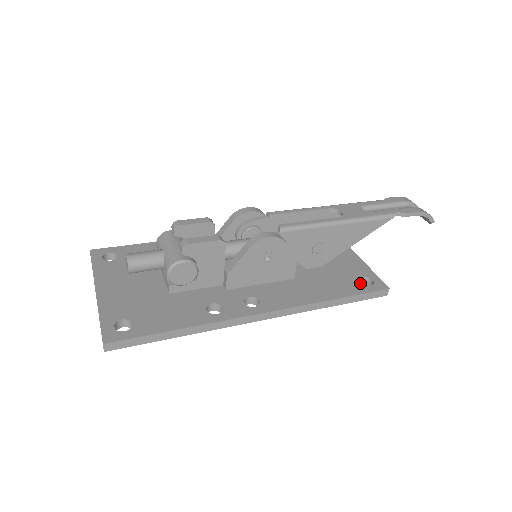
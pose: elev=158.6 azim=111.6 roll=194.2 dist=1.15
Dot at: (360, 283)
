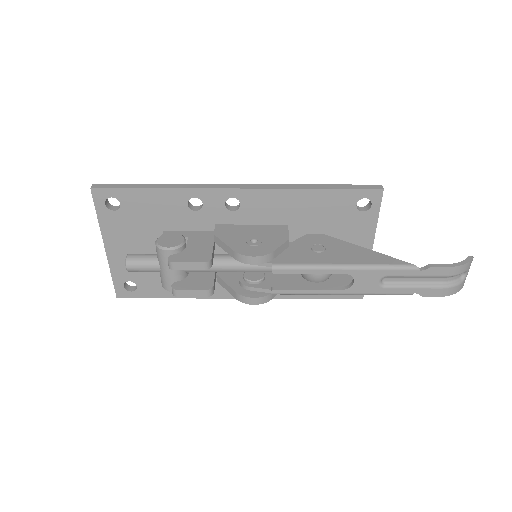
Dot at: occluded
